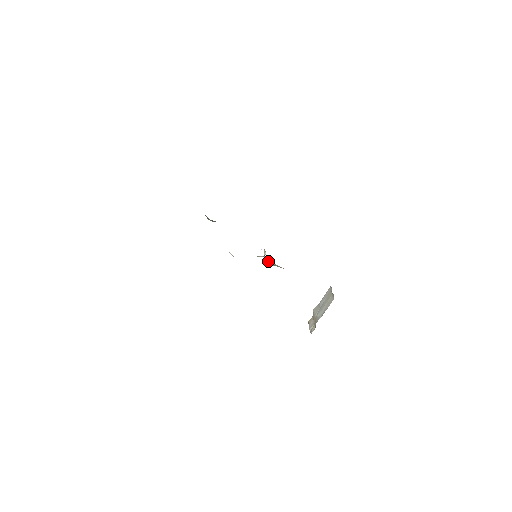
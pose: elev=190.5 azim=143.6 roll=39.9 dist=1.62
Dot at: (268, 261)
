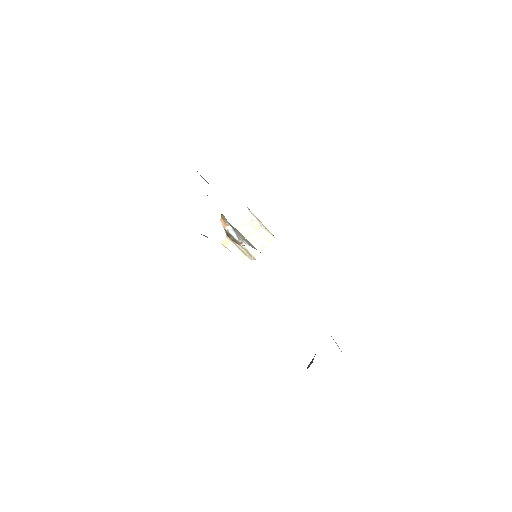
Dot at: occluded
